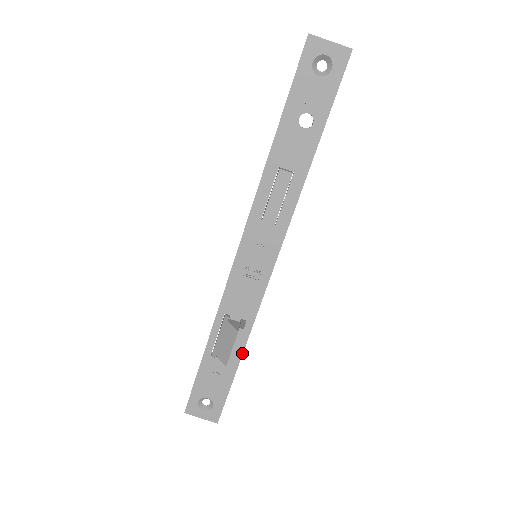
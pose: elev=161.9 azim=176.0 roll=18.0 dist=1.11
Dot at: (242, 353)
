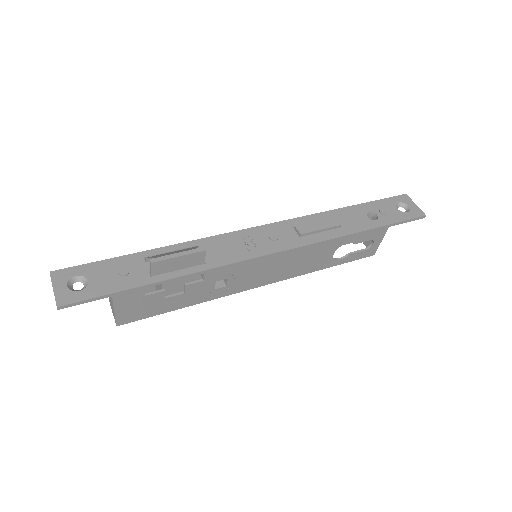
Dot at: (169, 278)
